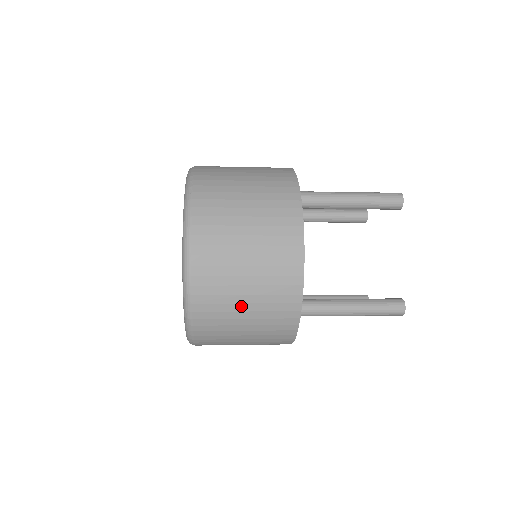
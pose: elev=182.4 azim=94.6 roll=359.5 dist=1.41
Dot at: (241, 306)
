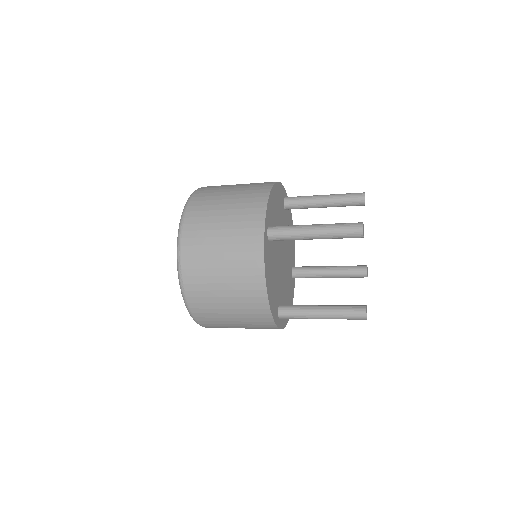
Dot at: (220, 212)
